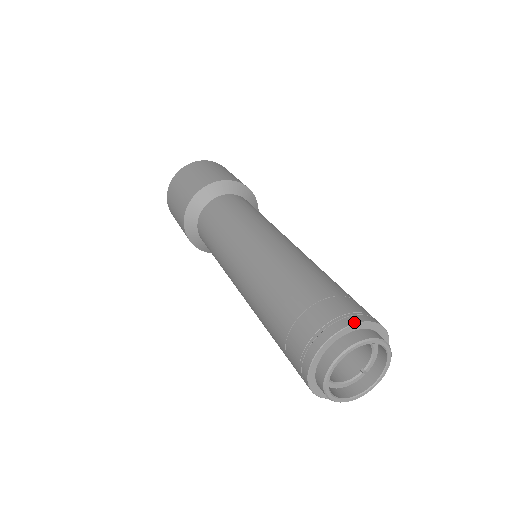
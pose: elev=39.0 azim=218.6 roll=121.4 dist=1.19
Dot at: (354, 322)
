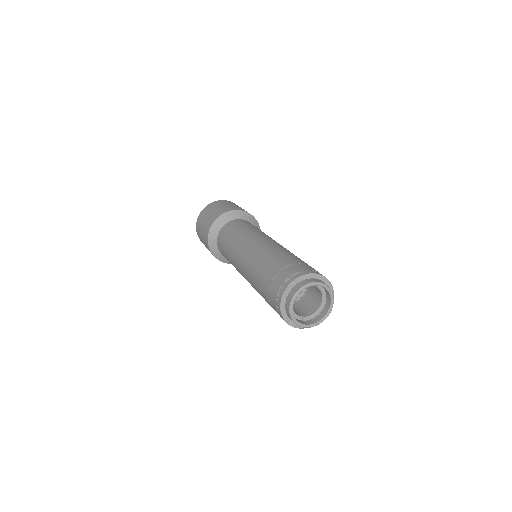
Dot at: (331, 284)
